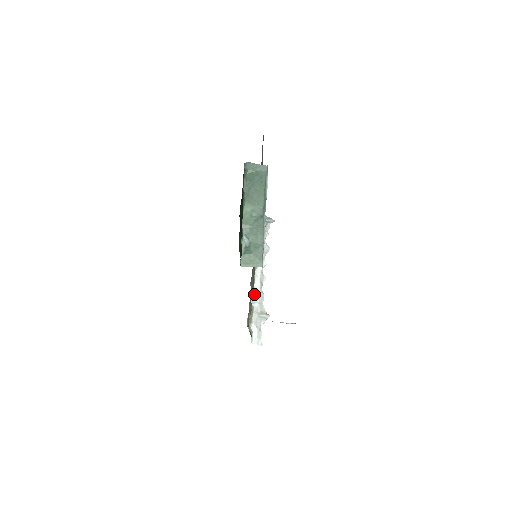
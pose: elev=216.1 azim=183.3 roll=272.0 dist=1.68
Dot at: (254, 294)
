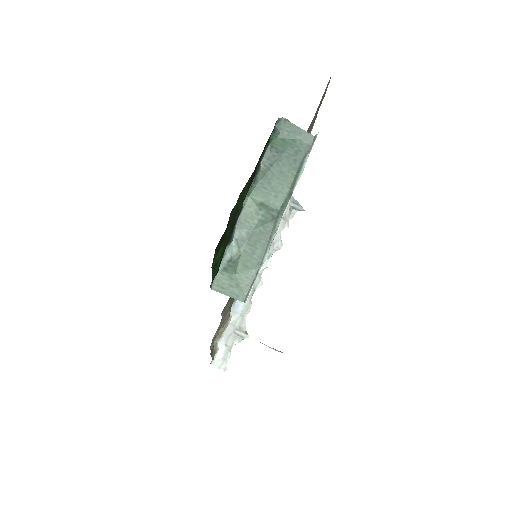
Dot at: (238, 300)
